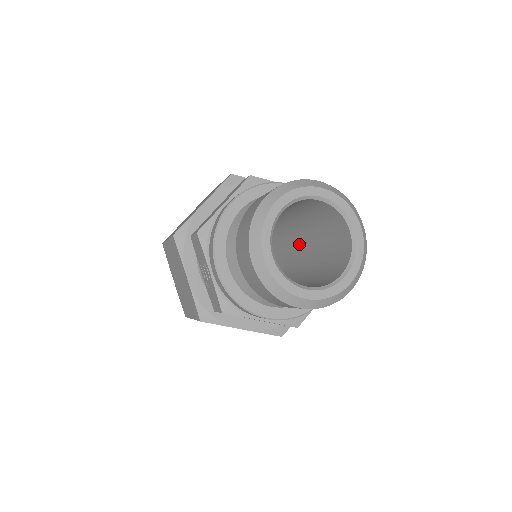
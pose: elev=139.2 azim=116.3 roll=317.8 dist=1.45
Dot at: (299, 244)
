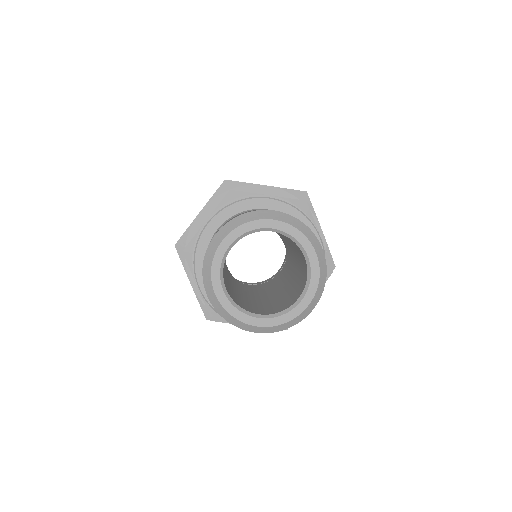
Dot at: occluded
